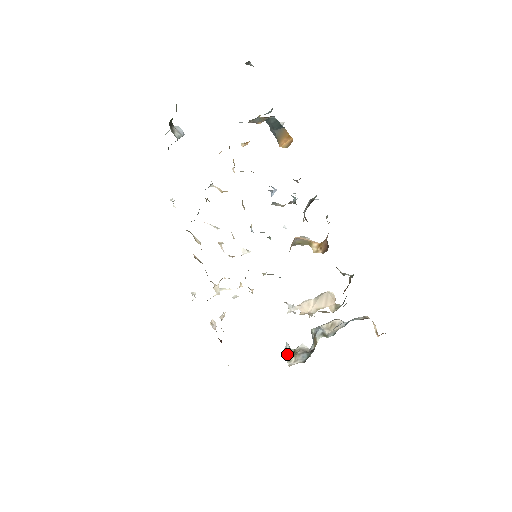
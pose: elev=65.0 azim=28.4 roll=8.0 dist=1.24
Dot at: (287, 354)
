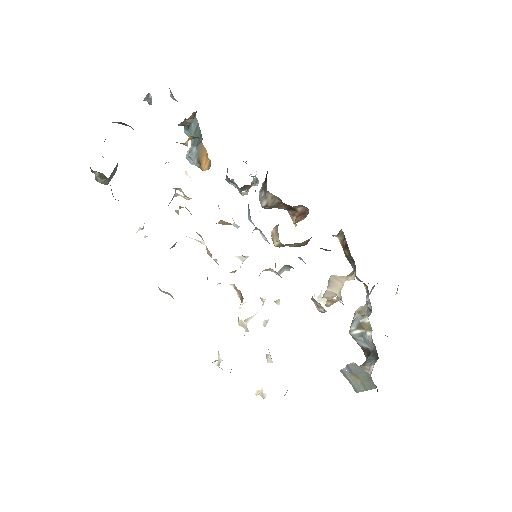
Dot at: (355, 372)
